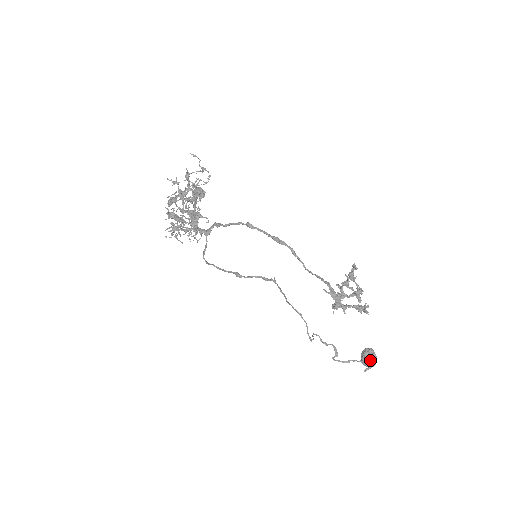
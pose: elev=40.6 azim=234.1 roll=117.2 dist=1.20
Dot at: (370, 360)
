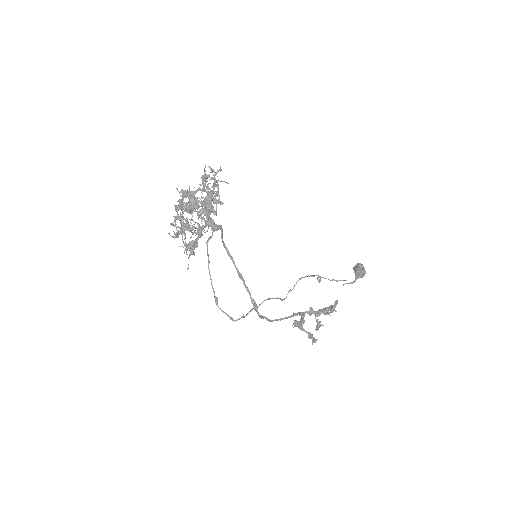
Dot at: (357, 276)
